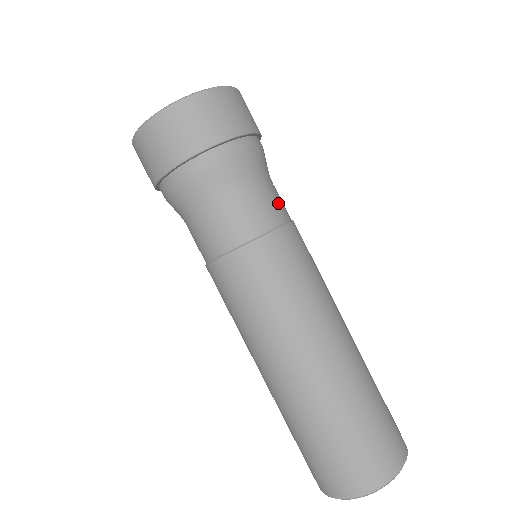
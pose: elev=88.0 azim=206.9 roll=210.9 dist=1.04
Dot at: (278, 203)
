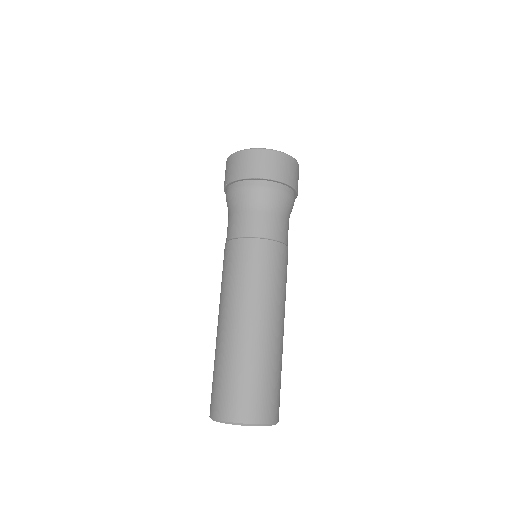
Dot at: occluded
